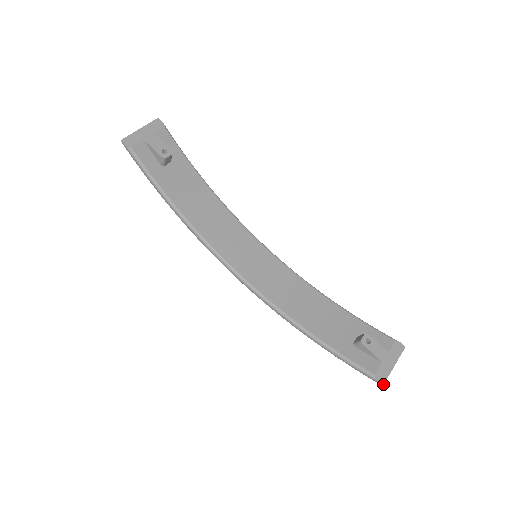
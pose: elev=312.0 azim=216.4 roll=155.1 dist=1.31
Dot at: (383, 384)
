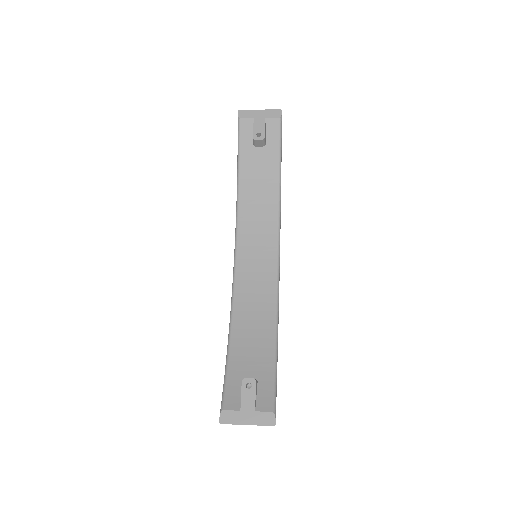
Dot at: (221, 423)
